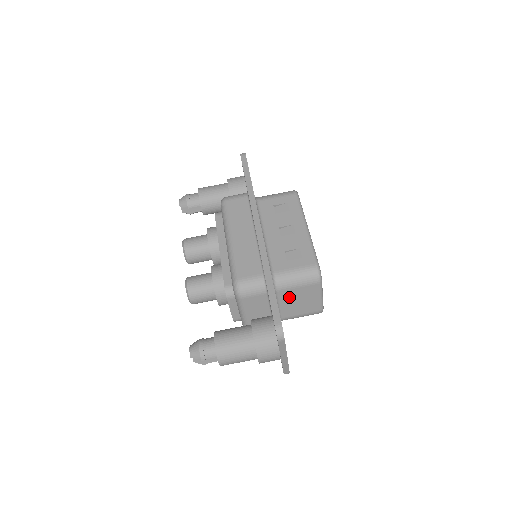
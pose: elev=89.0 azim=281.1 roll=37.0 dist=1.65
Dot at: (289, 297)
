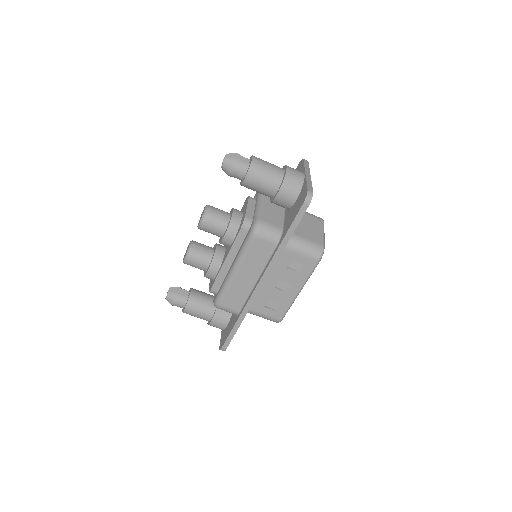
Dot at: occluded
